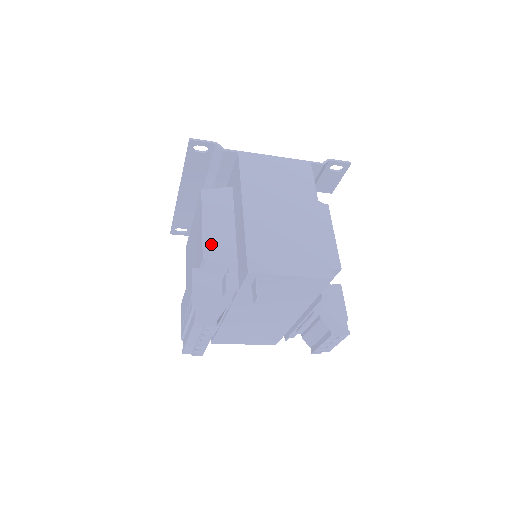
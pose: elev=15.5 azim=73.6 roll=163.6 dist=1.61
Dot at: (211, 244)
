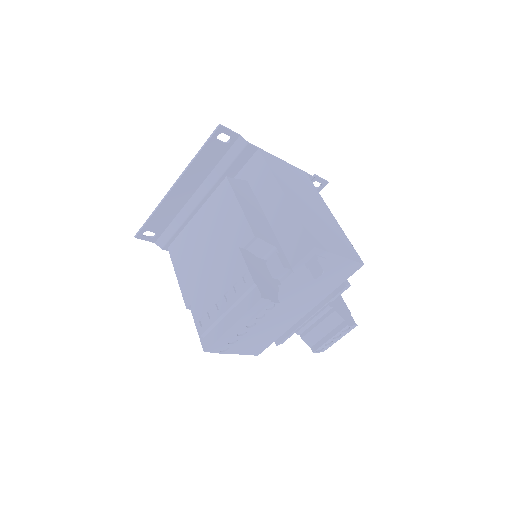
Dot at: (255, 225)
